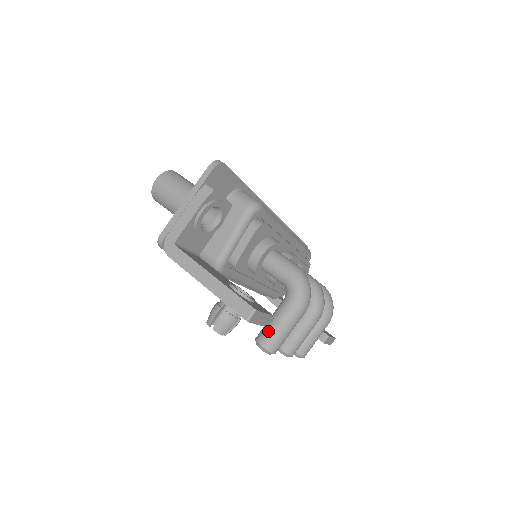
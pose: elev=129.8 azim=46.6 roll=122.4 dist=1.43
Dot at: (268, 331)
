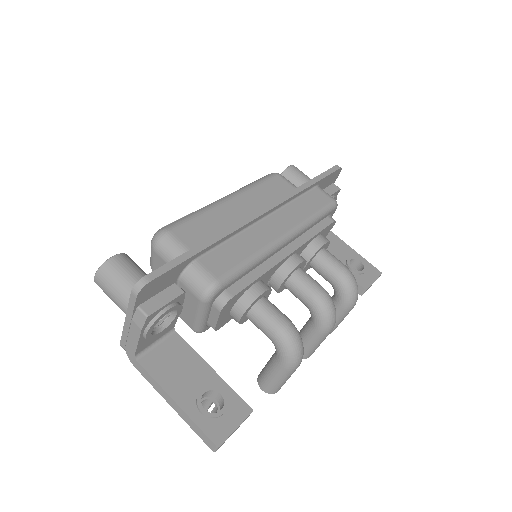
Dot at: (265, 381)
